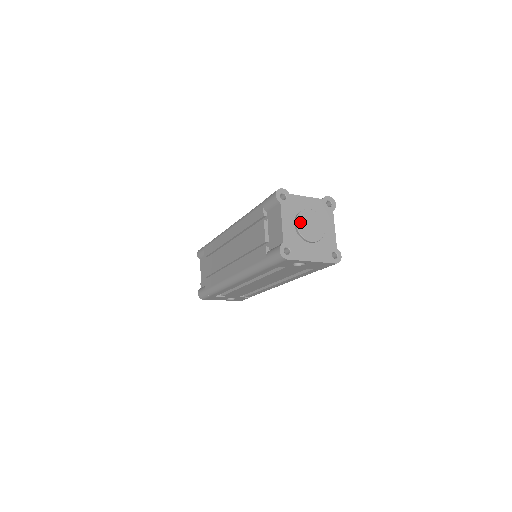
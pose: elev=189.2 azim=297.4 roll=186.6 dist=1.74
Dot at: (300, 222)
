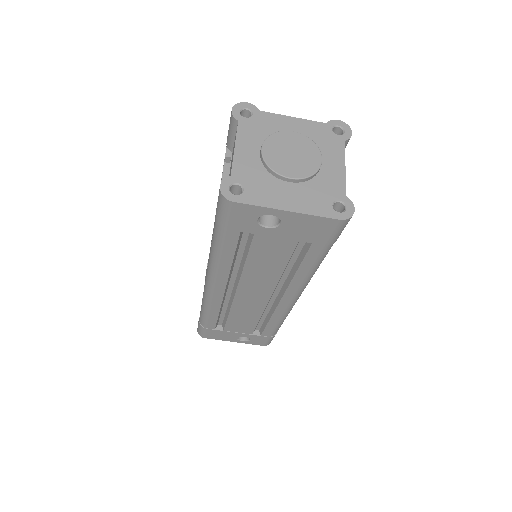
Dot at: (270, 147)
